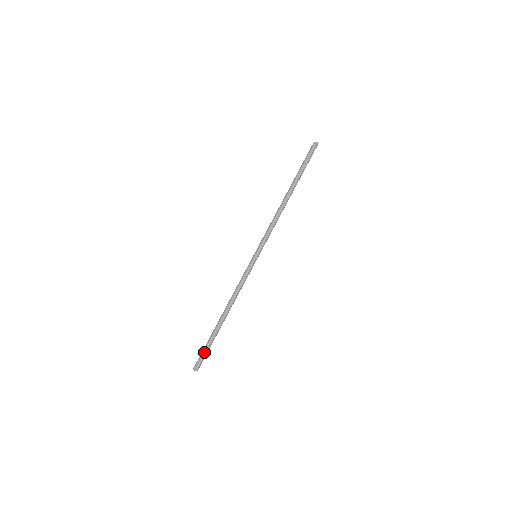
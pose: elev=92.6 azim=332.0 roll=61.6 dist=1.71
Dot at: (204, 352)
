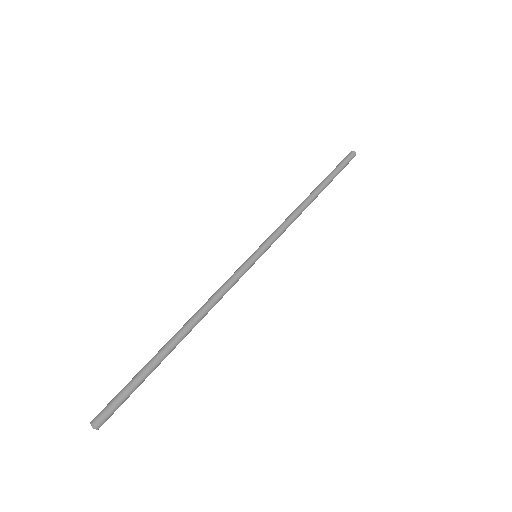
Dot at: (126, 390)
